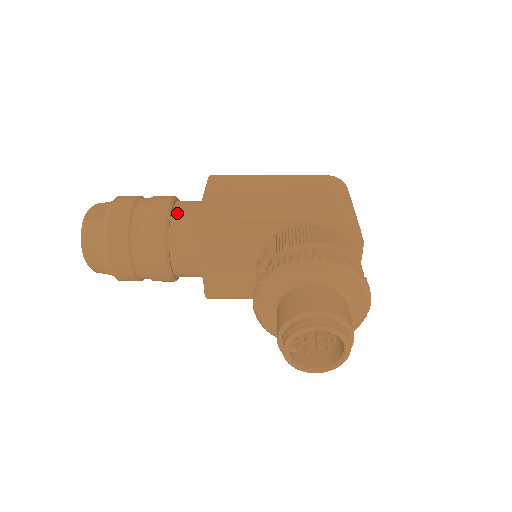
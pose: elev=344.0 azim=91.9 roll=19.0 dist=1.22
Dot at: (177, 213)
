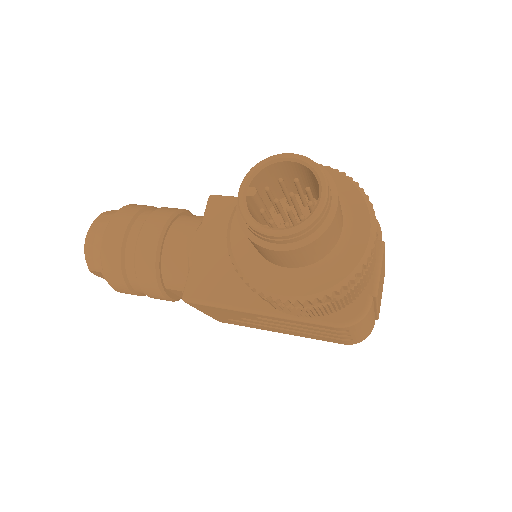
Dot at: occluded
